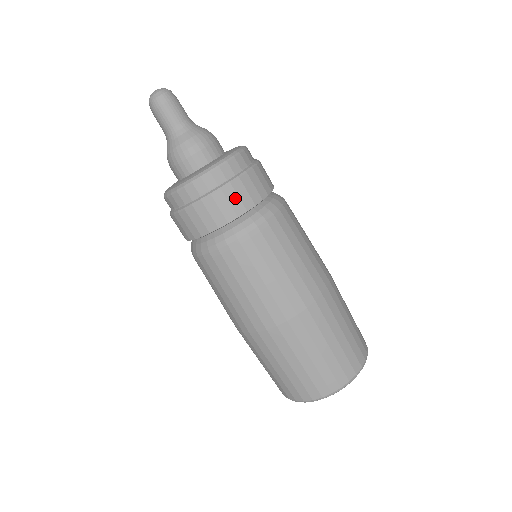
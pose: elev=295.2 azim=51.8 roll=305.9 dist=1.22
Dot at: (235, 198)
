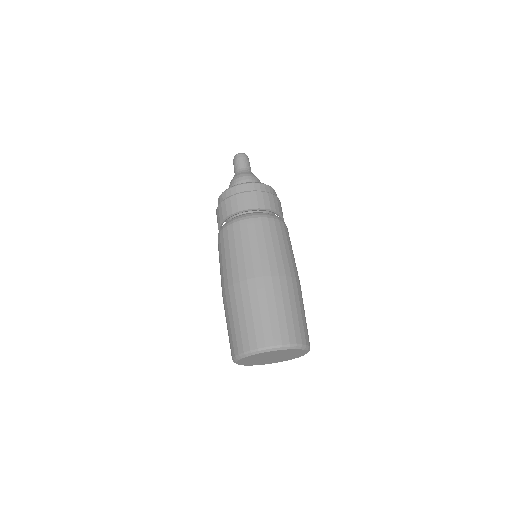
Dot at: (248, 200)
